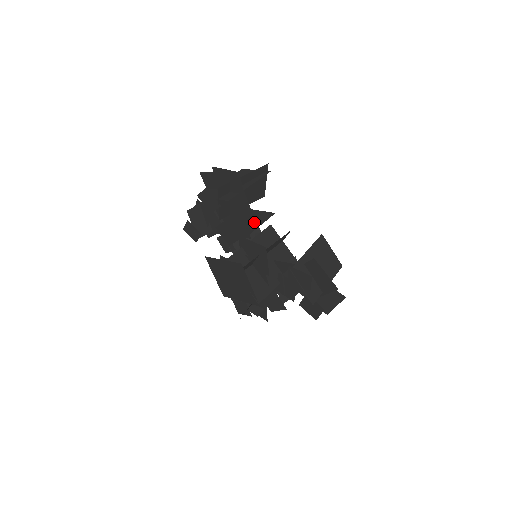
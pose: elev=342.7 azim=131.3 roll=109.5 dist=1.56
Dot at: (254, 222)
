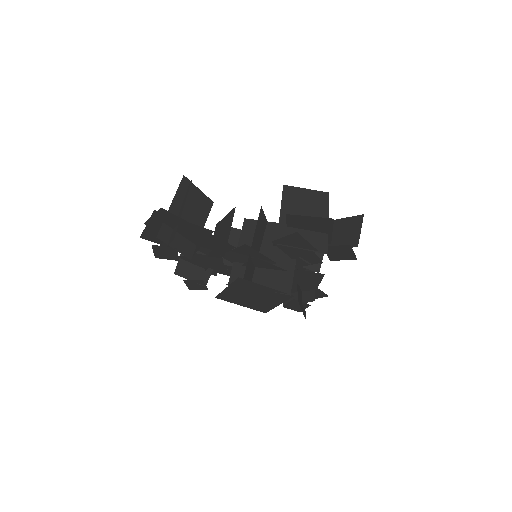
Dot at: (225, 231)
